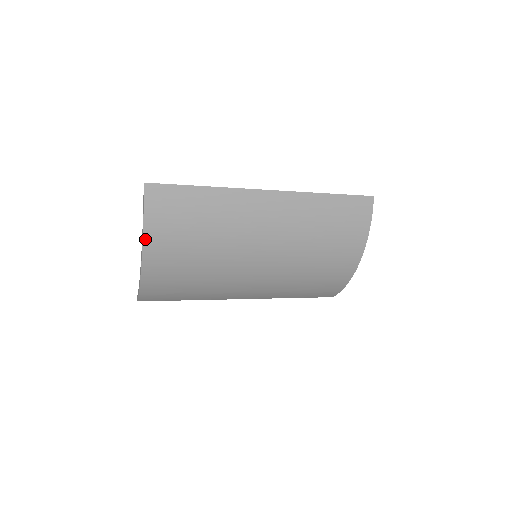
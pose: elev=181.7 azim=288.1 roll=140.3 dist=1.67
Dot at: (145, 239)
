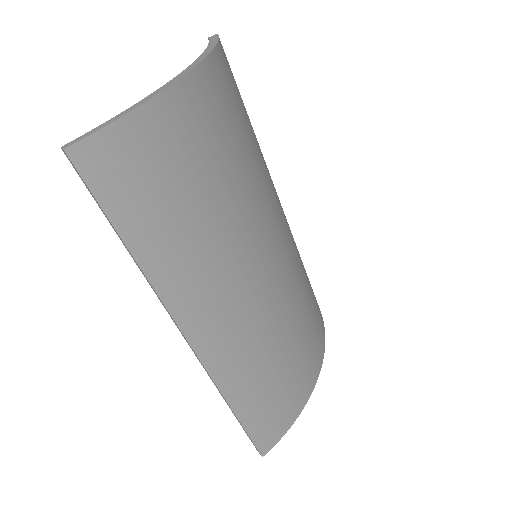
Dot at: (212, 56)
